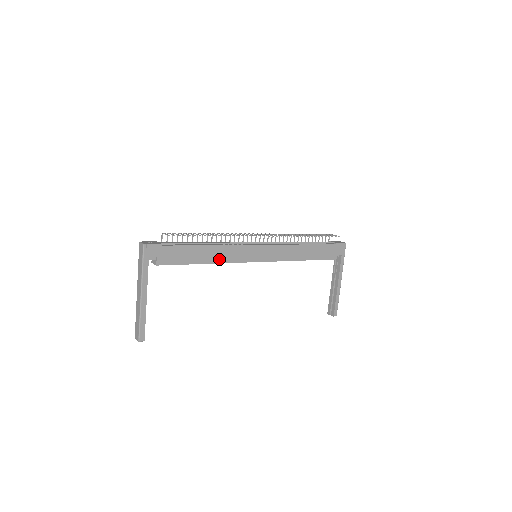
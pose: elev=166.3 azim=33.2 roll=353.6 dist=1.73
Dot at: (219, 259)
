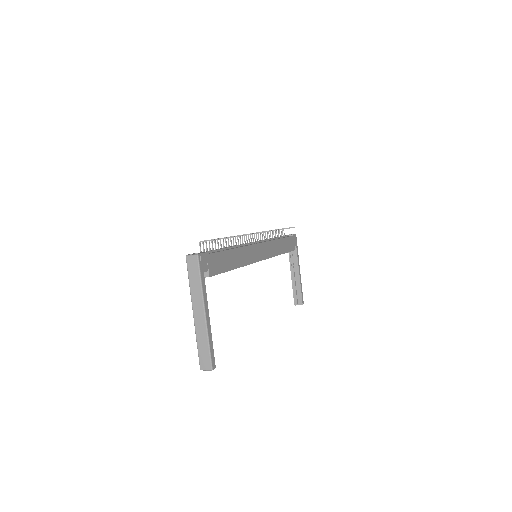
Dot at: (242, 262)
